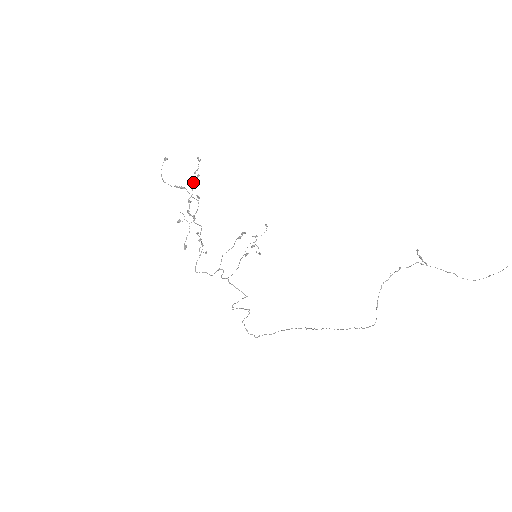
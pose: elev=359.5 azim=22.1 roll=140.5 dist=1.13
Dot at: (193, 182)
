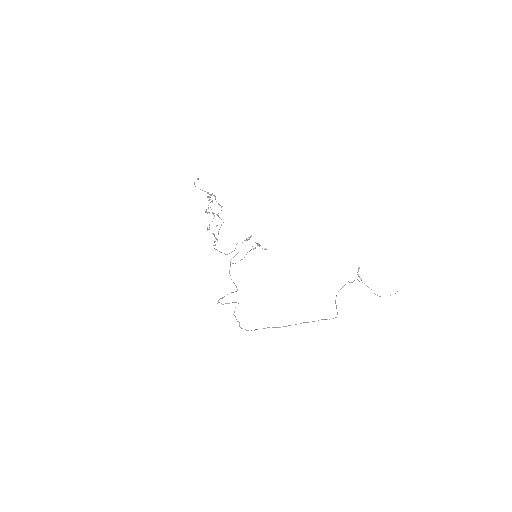
Dot at: occluded
